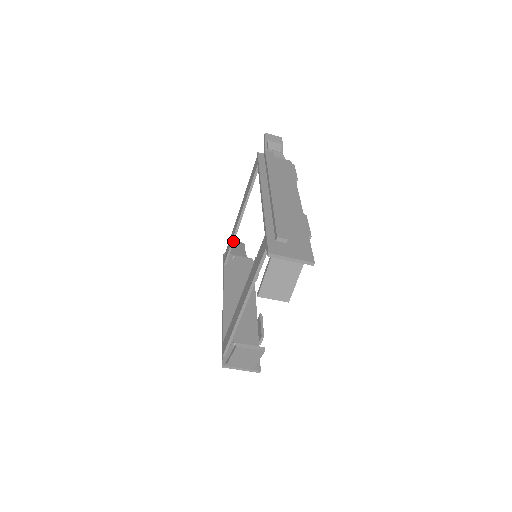
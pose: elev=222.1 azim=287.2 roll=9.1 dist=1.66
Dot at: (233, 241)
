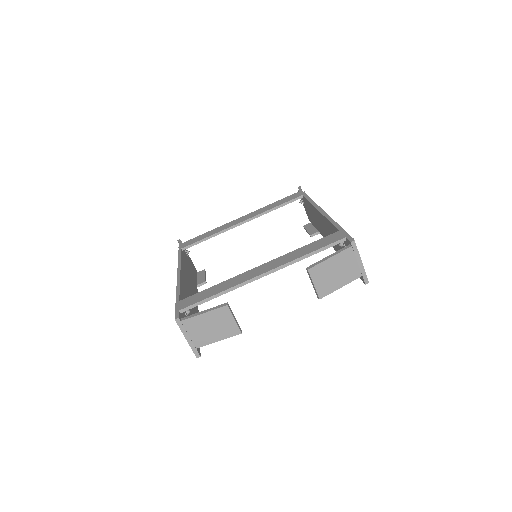
Dot at: (214, 235)
